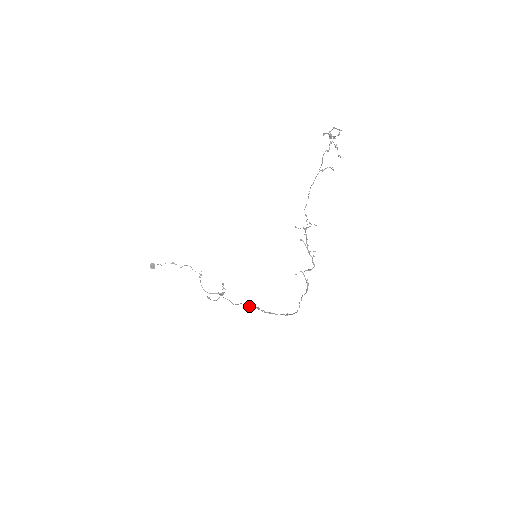
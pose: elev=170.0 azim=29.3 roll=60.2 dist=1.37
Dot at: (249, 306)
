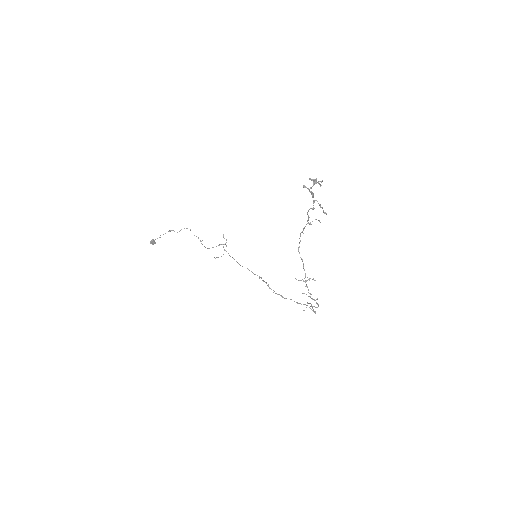
Dot at: occluded
